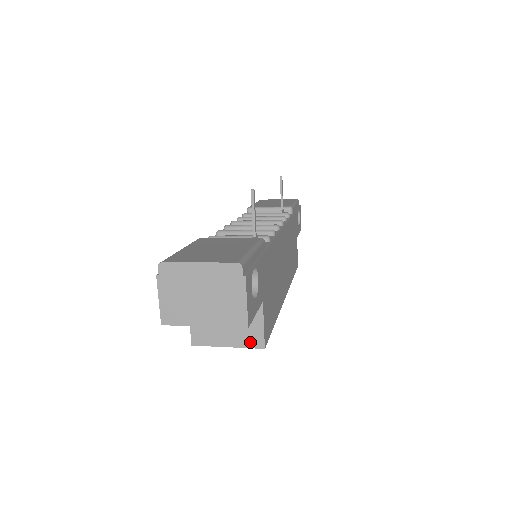
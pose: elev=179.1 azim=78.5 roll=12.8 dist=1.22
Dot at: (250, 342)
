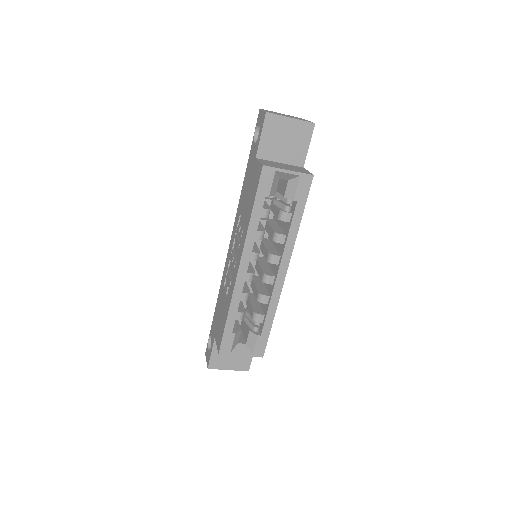
Dot at: (303, 172)
